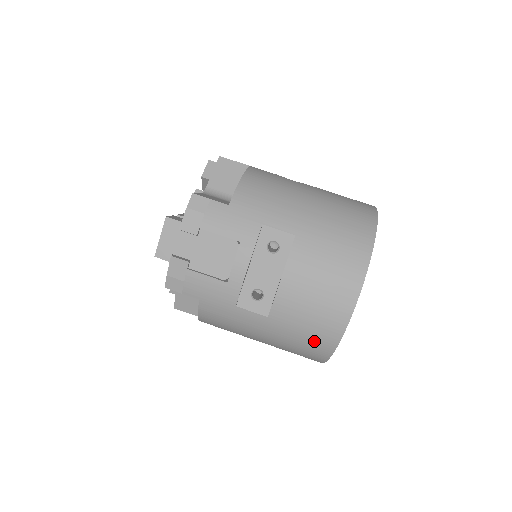
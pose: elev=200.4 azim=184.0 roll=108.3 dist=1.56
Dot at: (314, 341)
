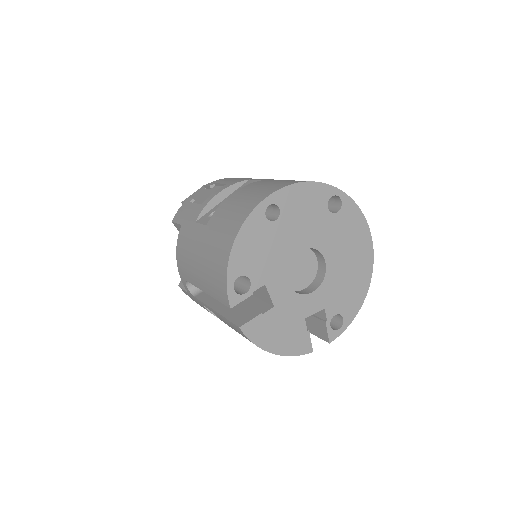
Dot at: (222, 242)
